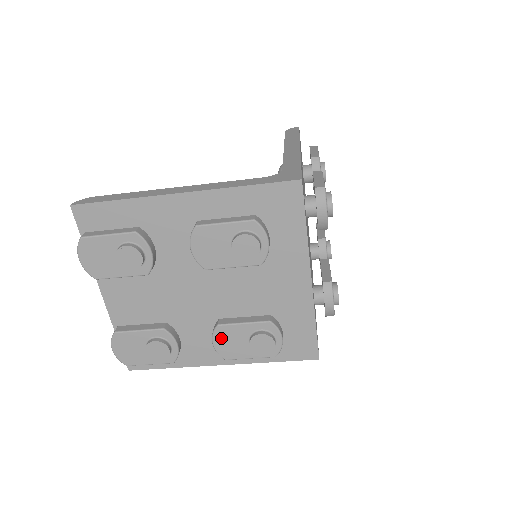
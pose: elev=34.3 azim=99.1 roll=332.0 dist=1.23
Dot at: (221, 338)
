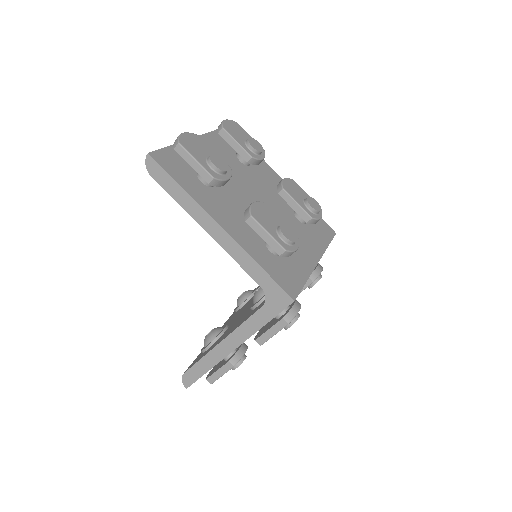
Dot at: (261, 207)
